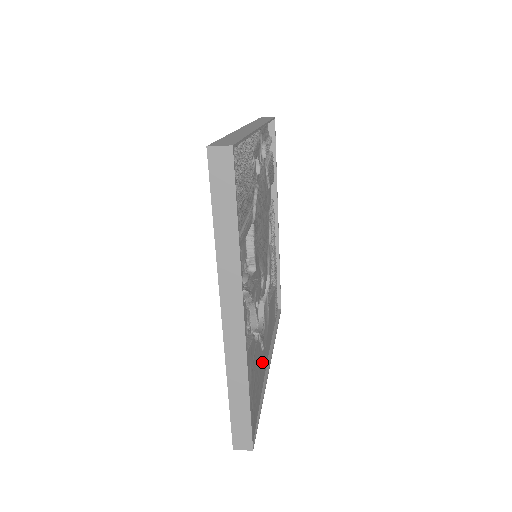
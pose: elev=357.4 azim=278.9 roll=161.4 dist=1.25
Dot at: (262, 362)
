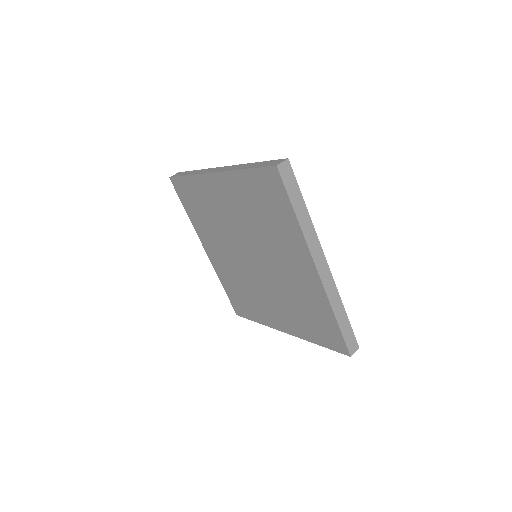
Dot at: occluded
